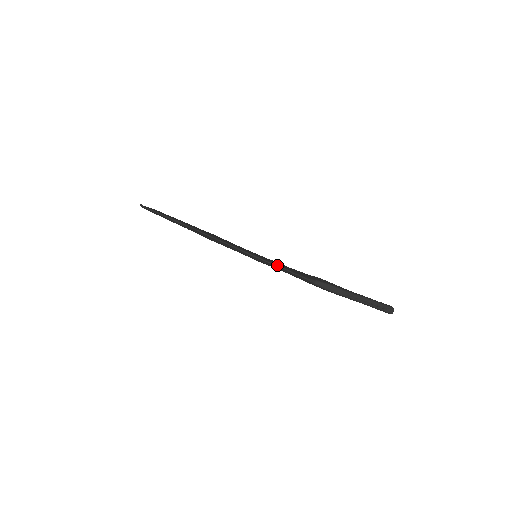
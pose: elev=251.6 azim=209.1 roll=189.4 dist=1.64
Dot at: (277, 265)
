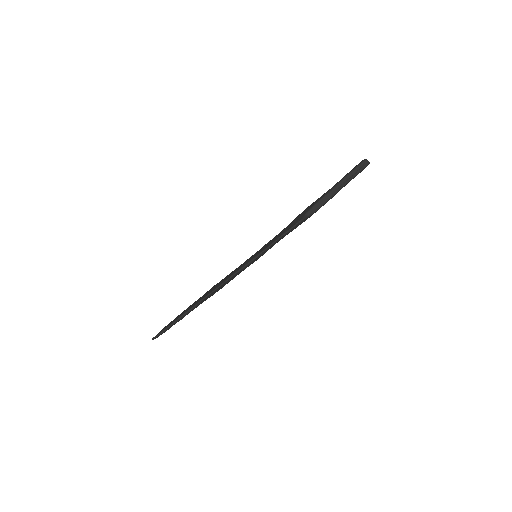
Dot at: (275, 241)
